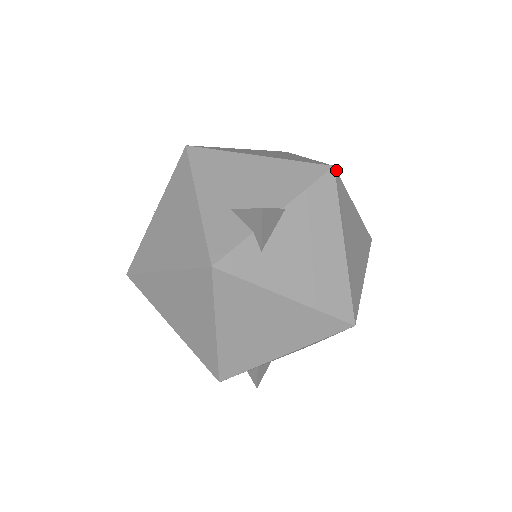
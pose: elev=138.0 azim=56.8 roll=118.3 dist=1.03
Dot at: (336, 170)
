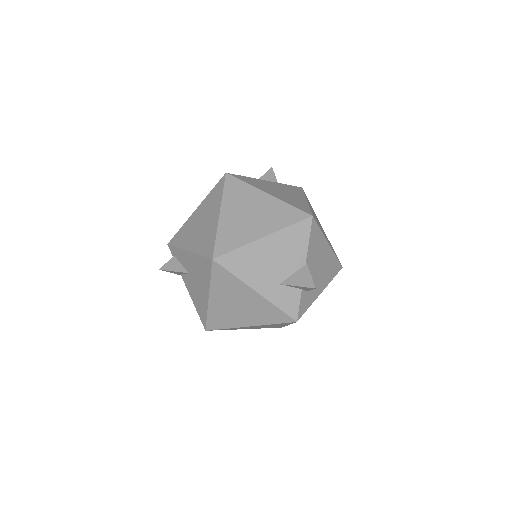
Dot at: (312, 214)
